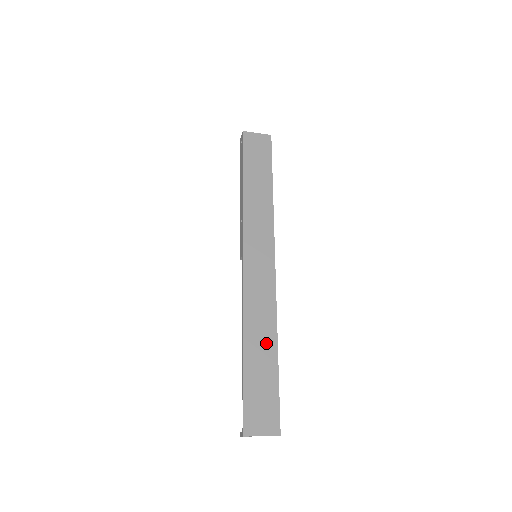
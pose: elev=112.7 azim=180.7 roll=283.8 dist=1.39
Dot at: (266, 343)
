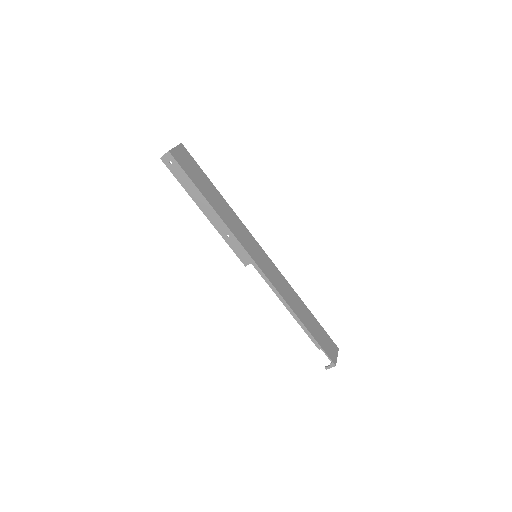
Dot at: (302, 307)
